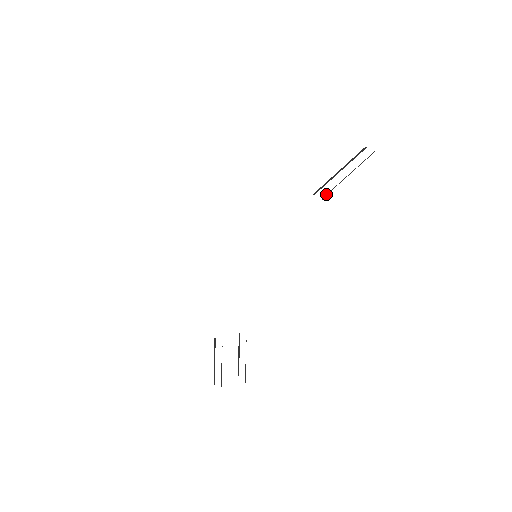
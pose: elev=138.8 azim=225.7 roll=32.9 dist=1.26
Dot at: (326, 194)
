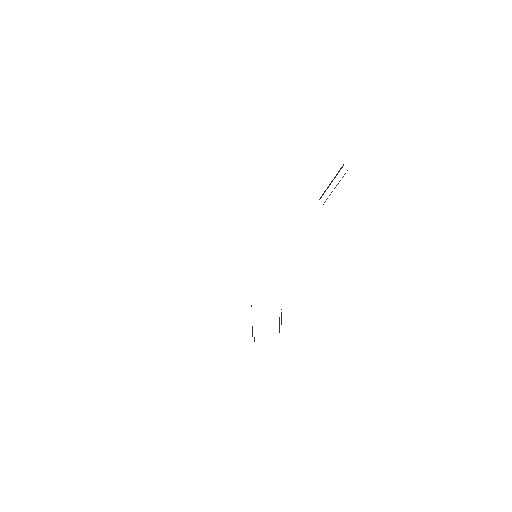
Dot at: (325, 201)
